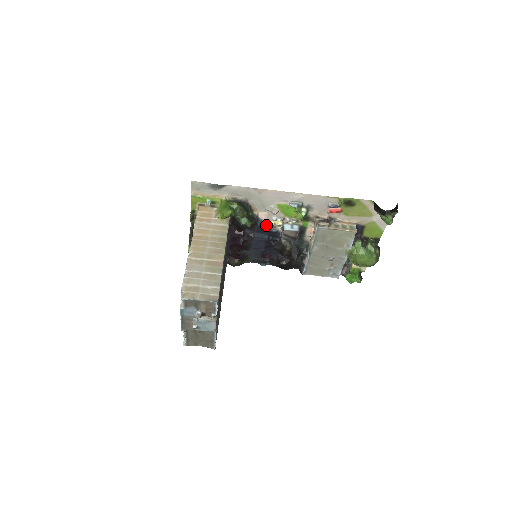
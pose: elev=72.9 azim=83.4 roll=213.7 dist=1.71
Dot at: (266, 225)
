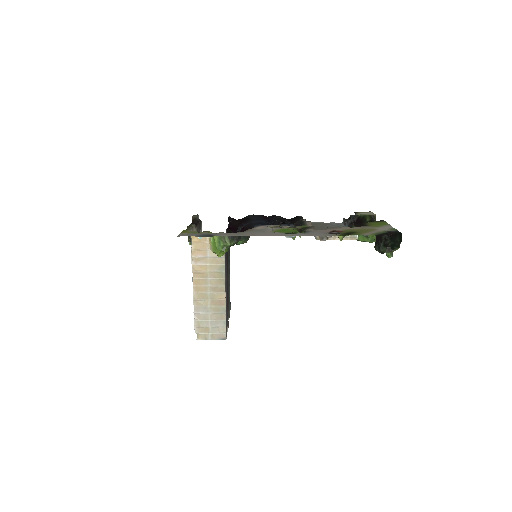
Dot at: (264, 225)
